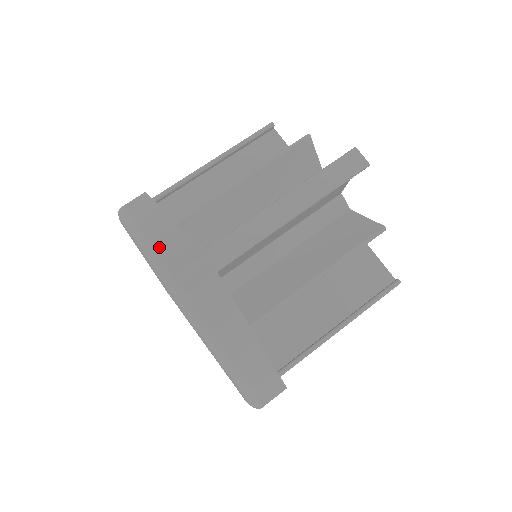
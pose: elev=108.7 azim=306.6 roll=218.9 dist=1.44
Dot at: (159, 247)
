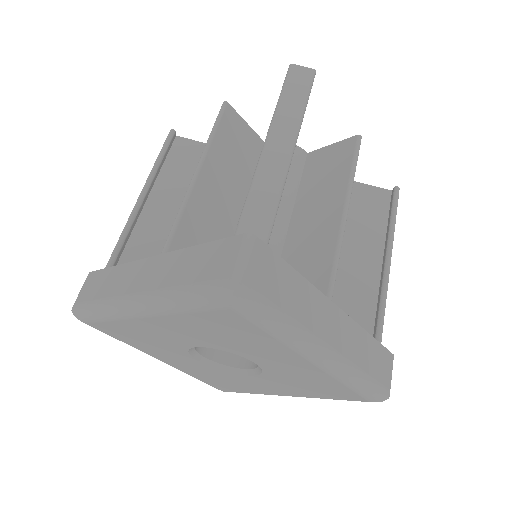
Dot at: (173, 282)
